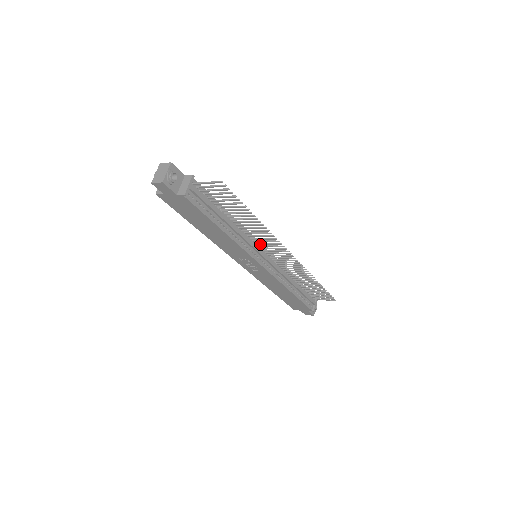
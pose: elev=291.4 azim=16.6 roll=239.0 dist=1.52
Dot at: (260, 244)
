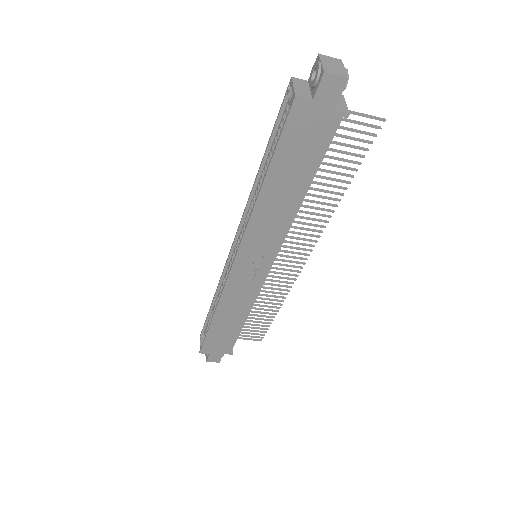
Dot at: occluded
